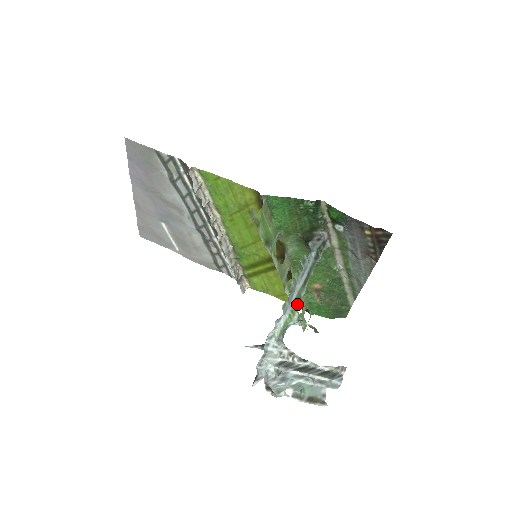
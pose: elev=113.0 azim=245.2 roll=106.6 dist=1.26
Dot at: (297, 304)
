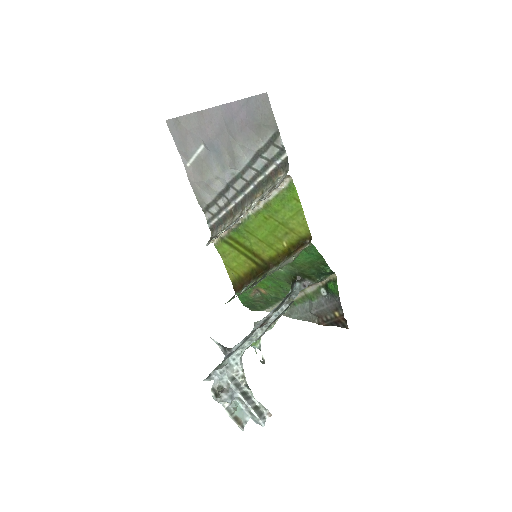
Dot at: occluded
